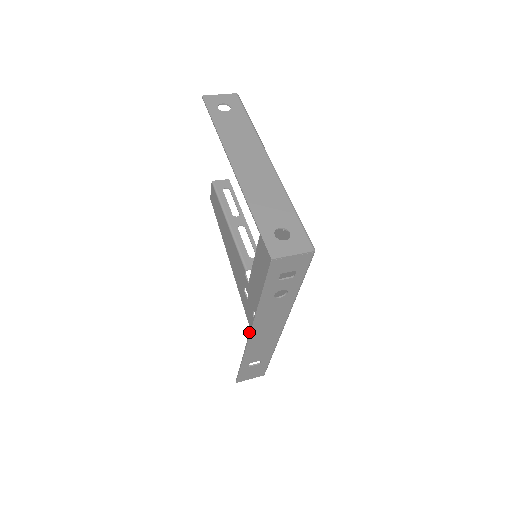
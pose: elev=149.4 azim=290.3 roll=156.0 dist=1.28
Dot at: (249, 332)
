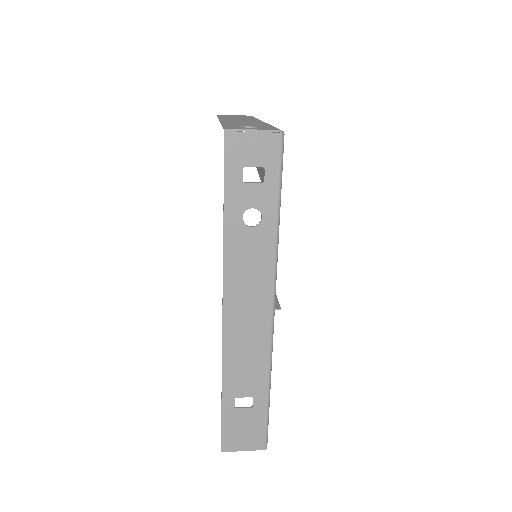
Dot at: (222, 306)
